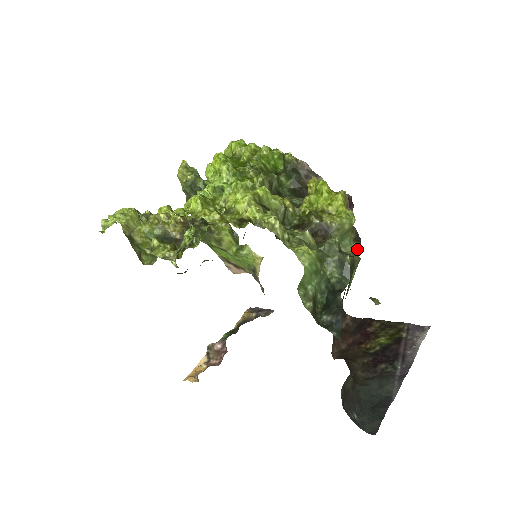
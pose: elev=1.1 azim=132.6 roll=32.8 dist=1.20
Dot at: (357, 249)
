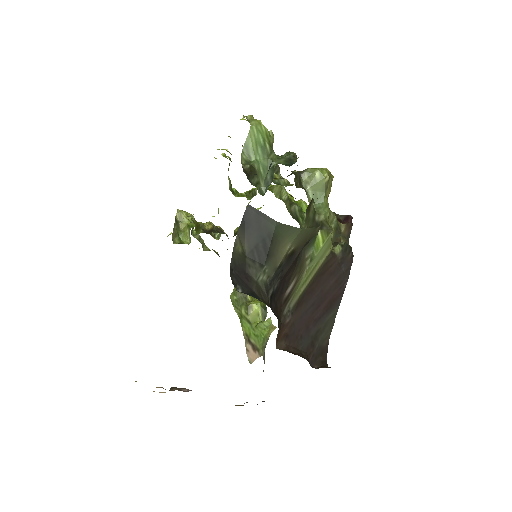
Dot at: (340, 244)
